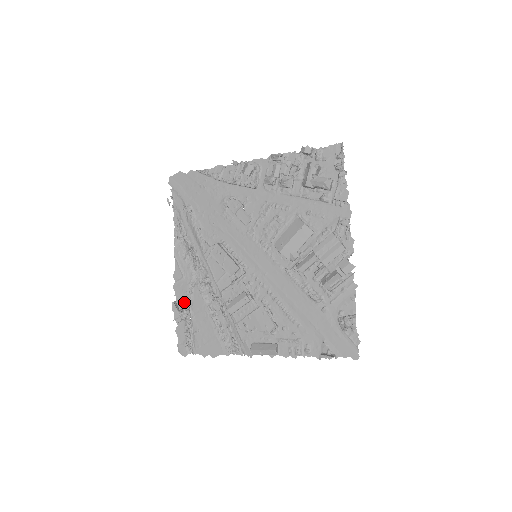
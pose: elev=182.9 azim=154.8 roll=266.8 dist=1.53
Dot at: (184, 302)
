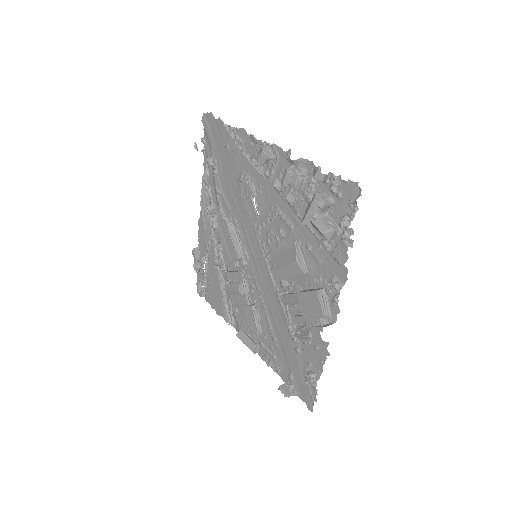
Dot at: (203, 252)
